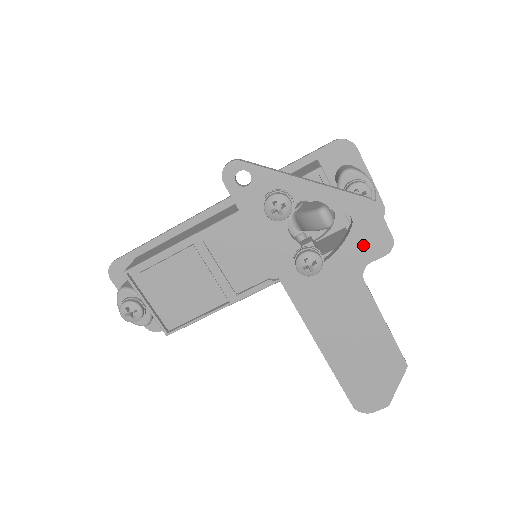
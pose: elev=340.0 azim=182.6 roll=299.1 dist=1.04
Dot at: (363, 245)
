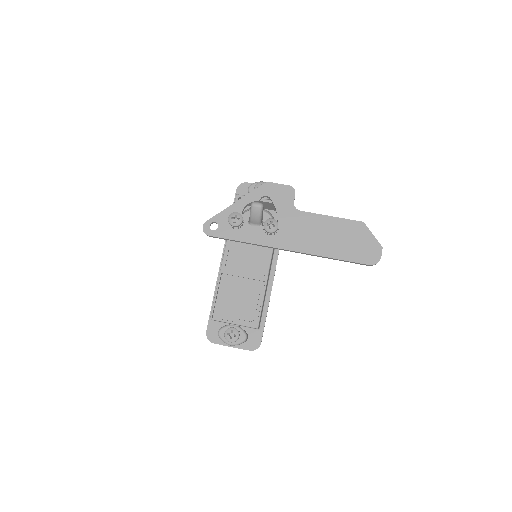
Dot at: (283, 200)
